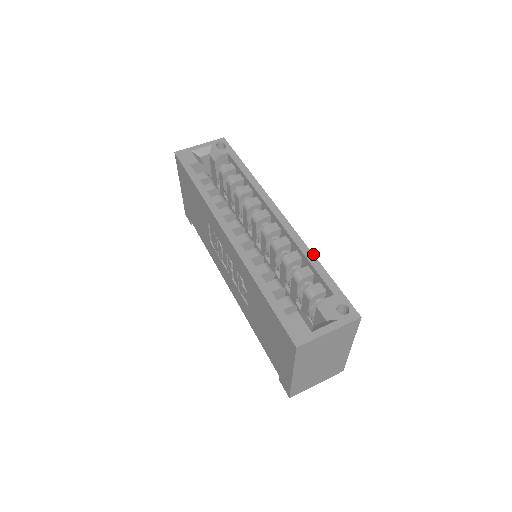
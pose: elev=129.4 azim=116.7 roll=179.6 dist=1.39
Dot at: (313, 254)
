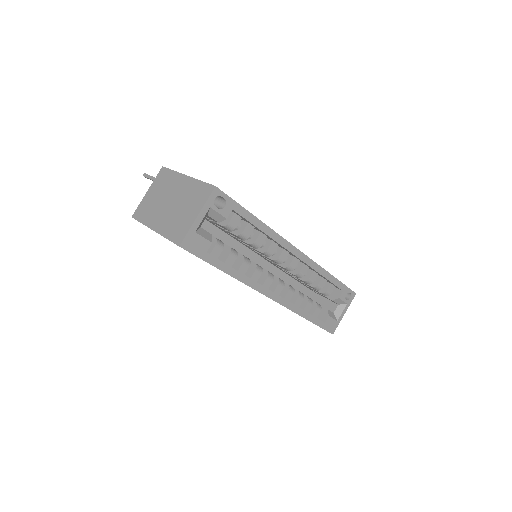
Dot at: (328, 272)
